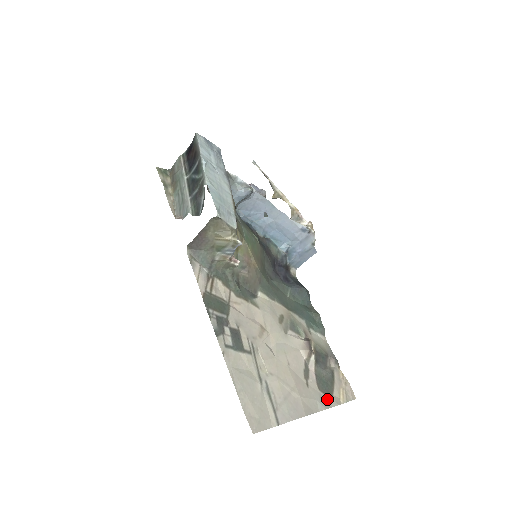
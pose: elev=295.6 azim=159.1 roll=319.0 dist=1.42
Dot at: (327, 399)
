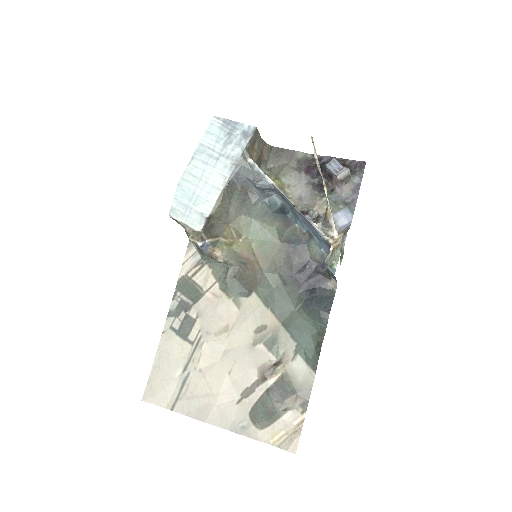
Dot at: (249, 427)
